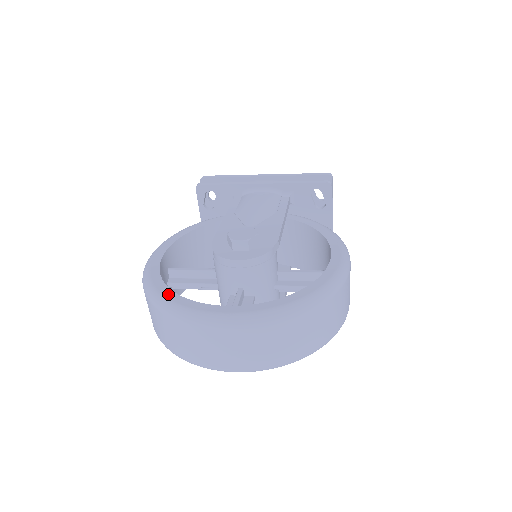
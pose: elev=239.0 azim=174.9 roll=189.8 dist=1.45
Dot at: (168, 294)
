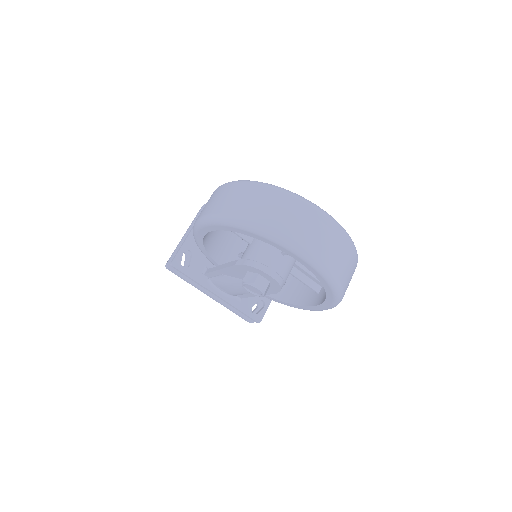
Dot at: occluded
